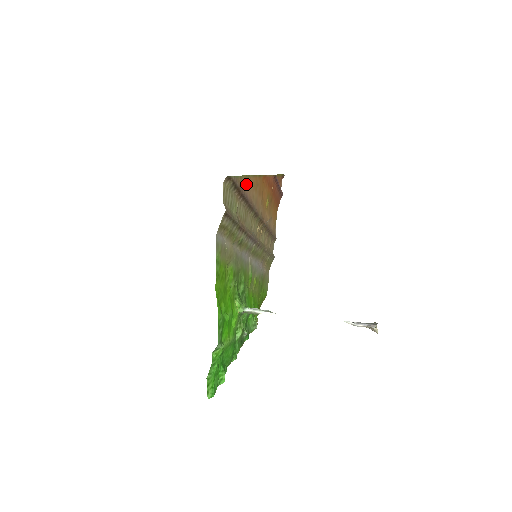
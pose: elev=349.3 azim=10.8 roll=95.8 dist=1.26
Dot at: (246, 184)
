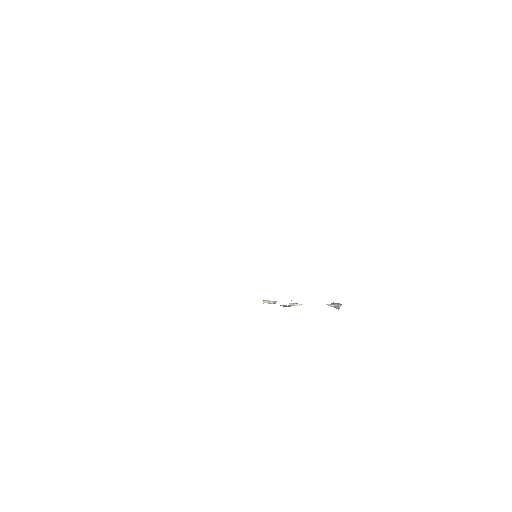
Dot at: occluded
